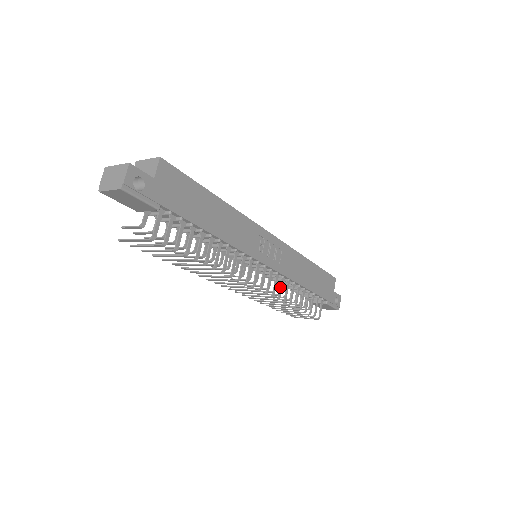
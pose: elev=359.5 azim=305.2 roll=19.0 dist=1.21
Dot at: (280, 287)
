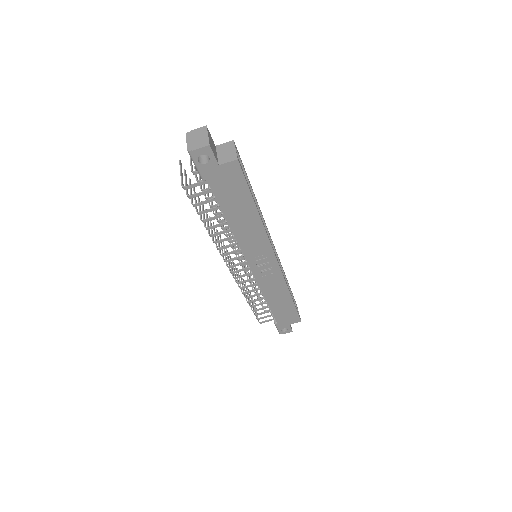
Dot at: (249, 285)
